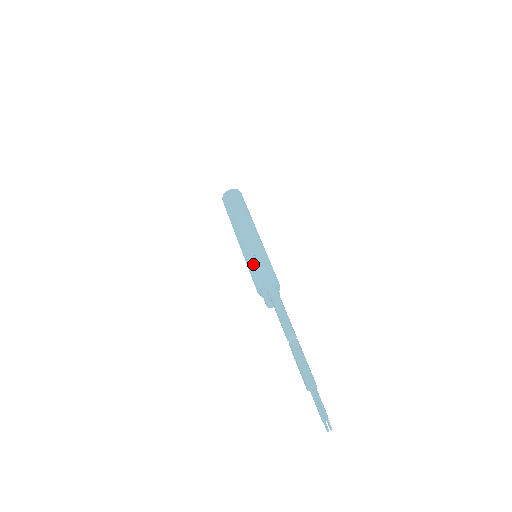
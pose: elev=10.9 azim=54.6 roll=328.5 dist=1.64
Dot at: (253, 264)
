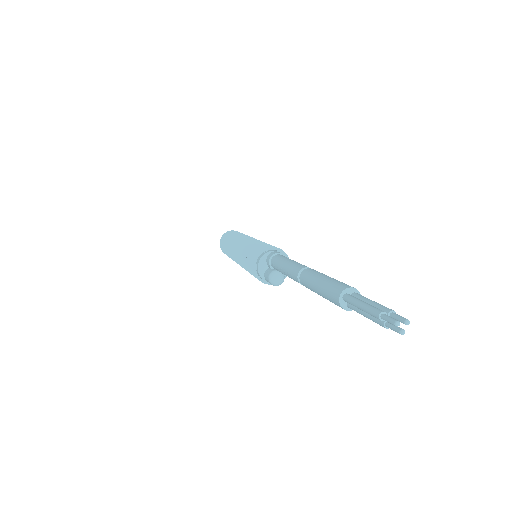
Dot at: (247, 252)
